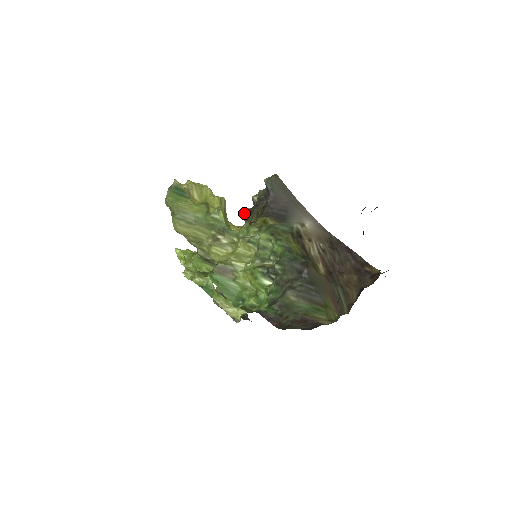
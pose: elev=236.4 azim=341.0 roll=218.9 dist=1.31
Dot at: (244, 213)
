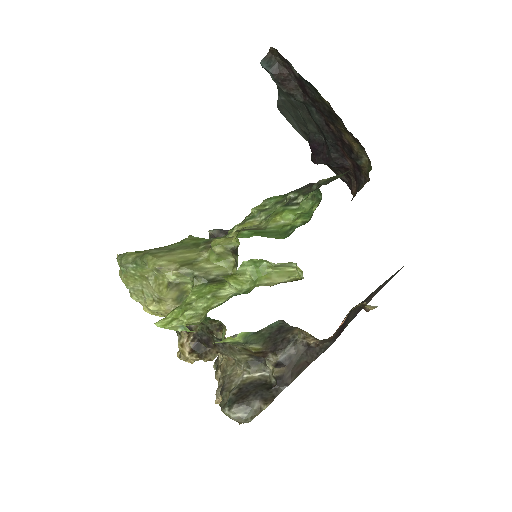
Dot at: occluded
